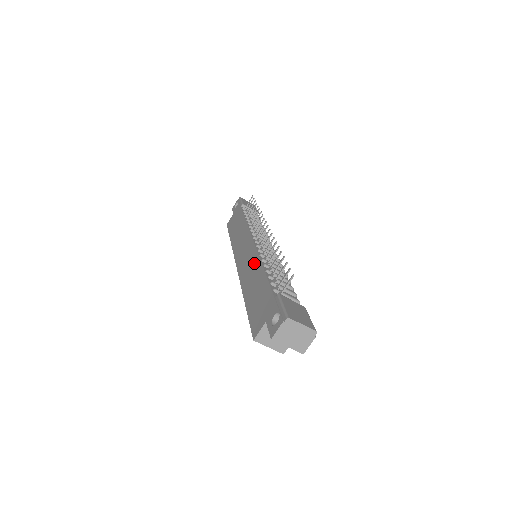
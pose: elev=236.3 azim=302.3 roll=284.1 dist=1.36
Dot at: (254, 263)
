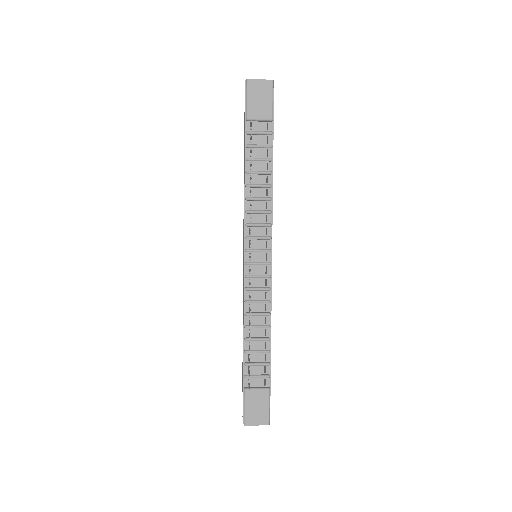
Dot at: (243, 303)
